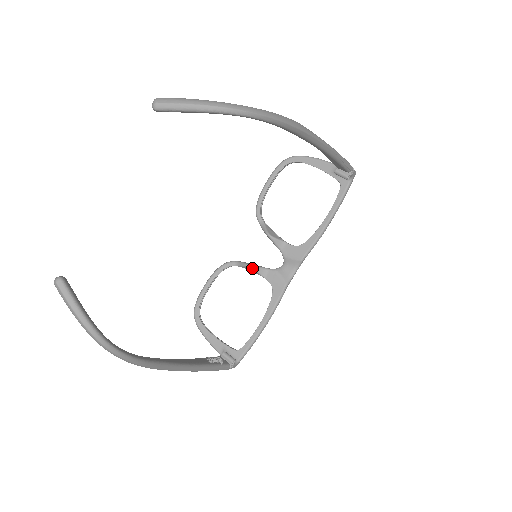
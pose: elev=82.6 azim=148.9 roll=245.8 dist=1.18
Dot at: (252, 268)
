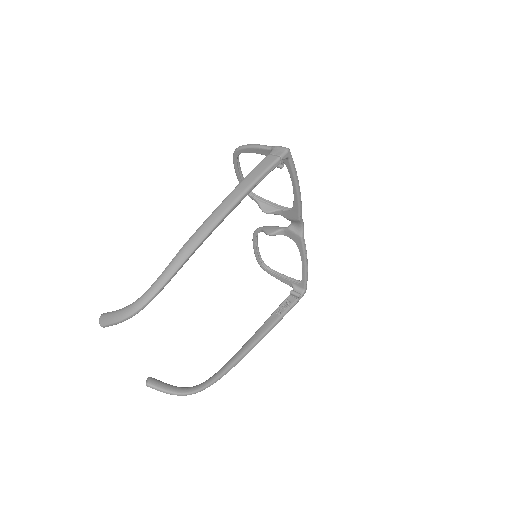
Dot at: (271, 235)
